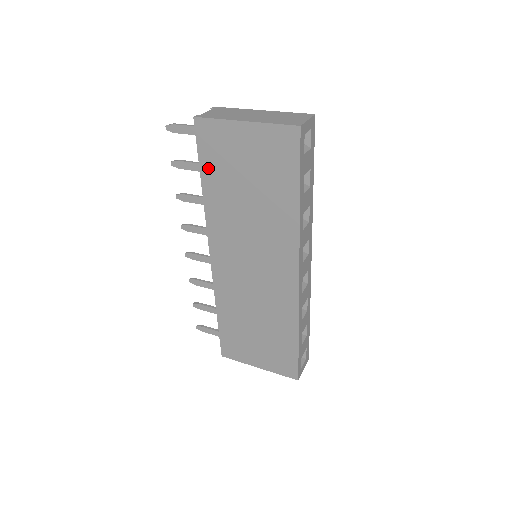
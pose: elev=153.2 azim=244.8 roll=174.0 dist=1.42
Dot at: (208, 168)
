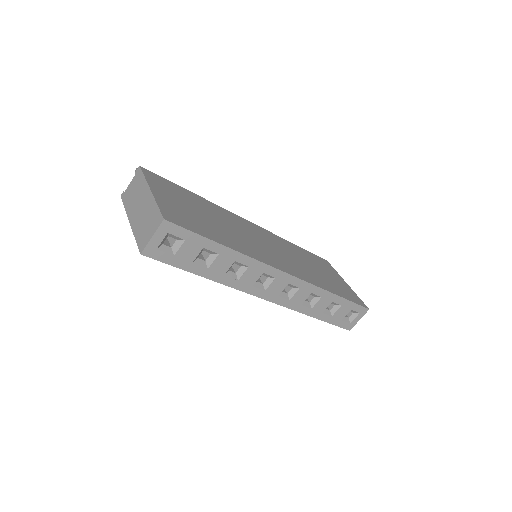
Dot at: occluded
